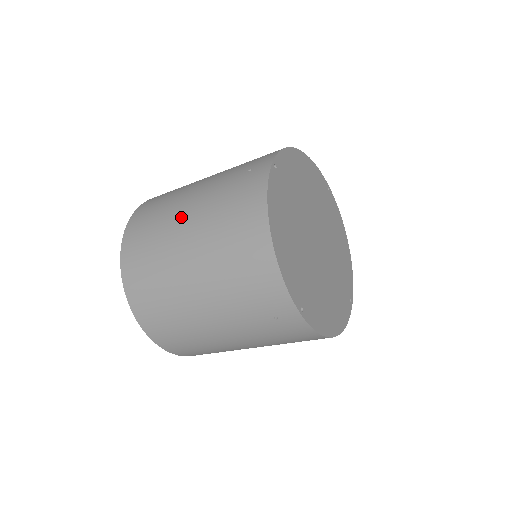
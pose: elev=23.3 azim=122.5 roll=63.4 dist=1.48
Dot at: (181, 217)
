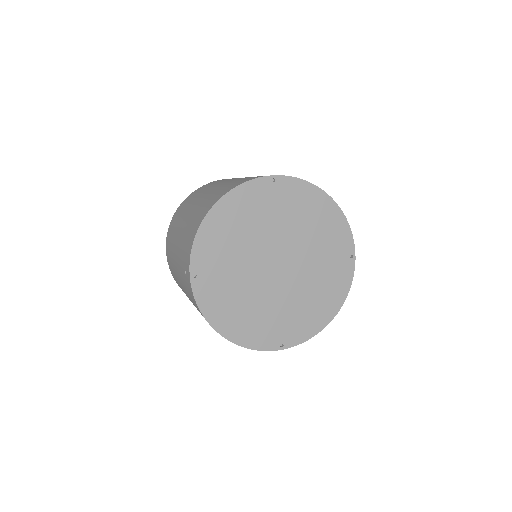
Dot at: (220, 183)
